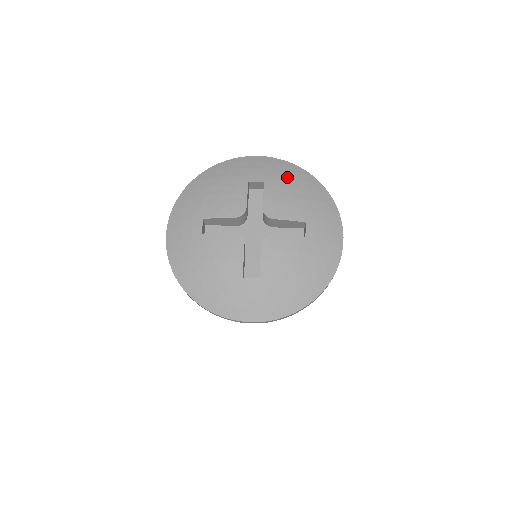
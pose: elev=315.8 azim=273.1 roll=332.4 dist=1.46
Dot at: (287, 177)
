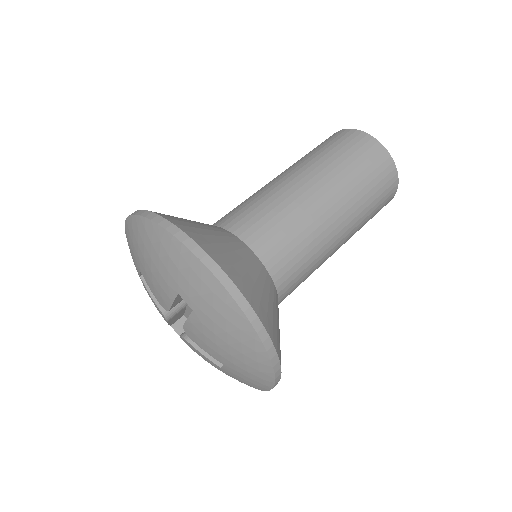
Dot at: (223, 327)
